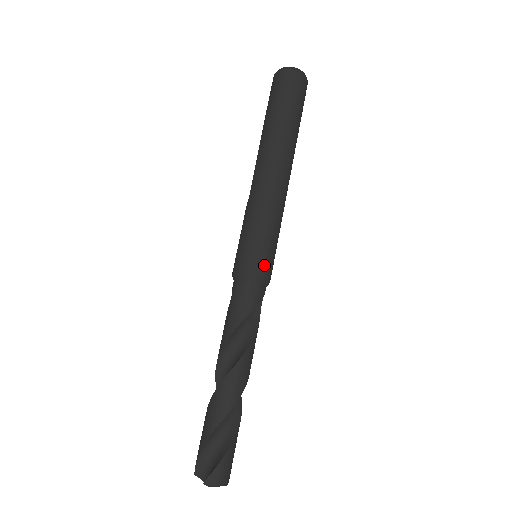
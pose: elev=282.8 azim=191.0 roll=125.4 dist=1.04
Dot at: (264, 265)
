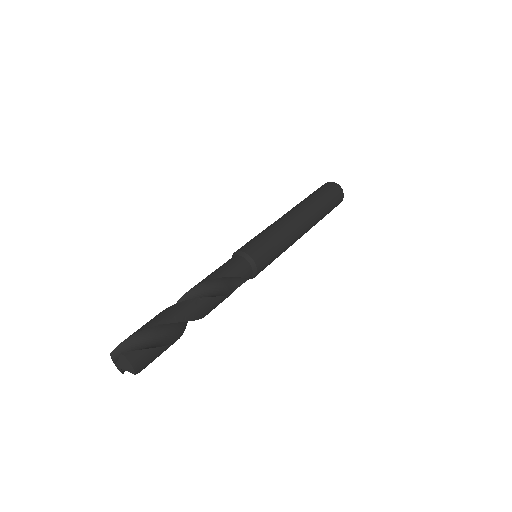
Dot at: (262, 259)
